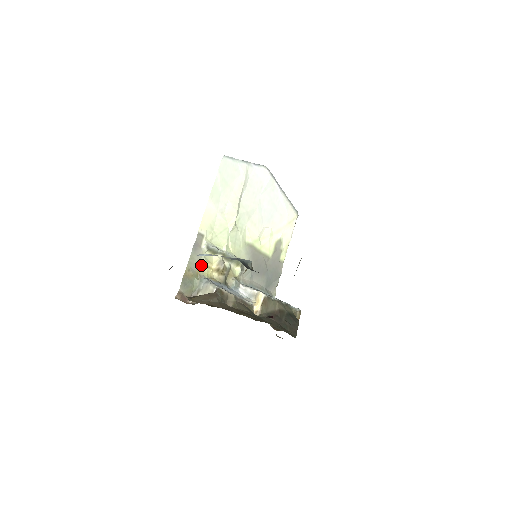
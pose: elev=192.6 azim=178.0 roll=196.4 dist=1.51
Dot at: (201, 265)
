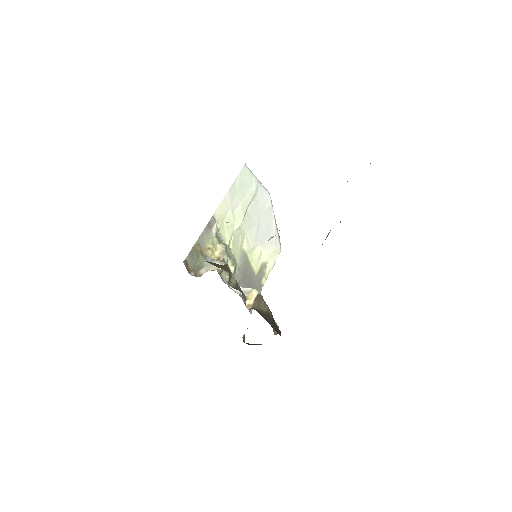
Dot at: (207, 246)
